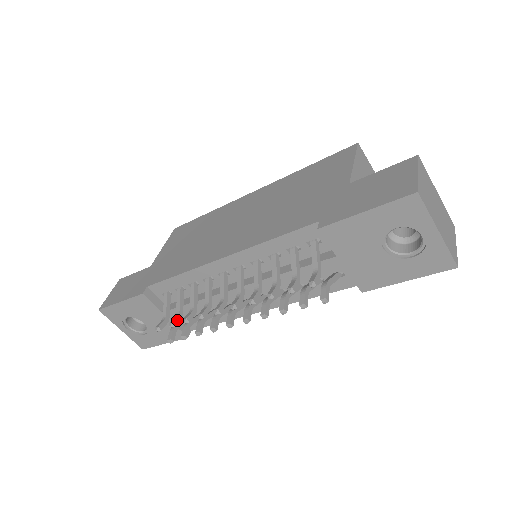
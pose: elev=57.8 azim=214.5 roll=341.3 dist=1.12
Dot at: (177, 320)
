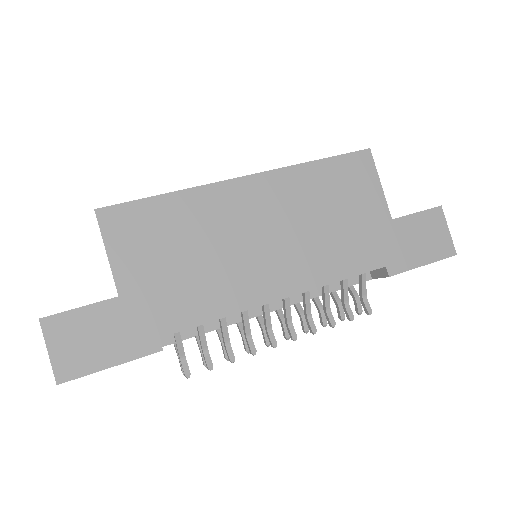
Dot at: (210, 358)
